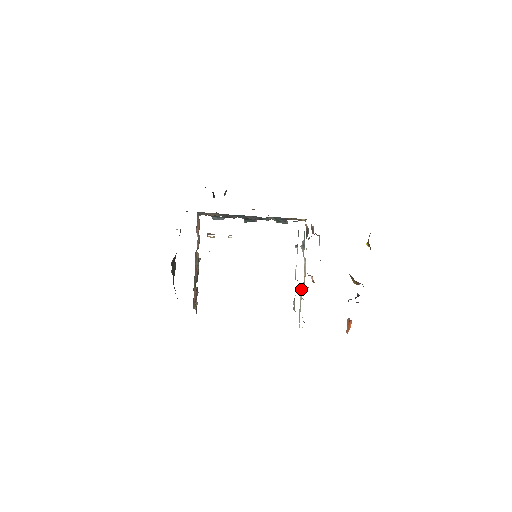
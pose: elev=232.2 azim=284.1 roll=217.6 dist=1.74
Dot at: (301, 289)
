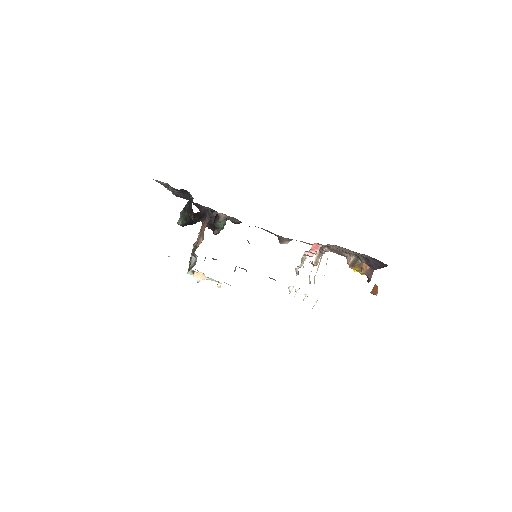
Dot at: (309, 281)
